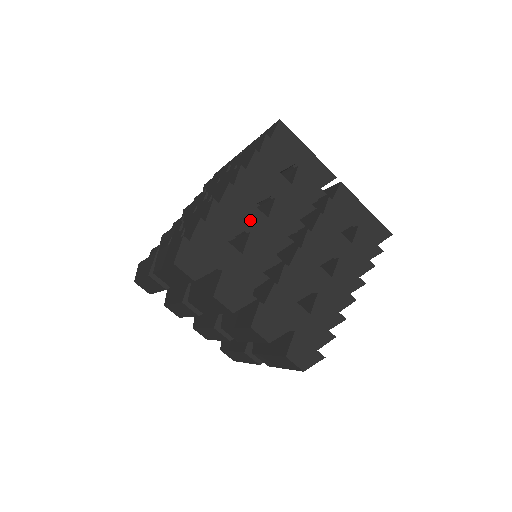
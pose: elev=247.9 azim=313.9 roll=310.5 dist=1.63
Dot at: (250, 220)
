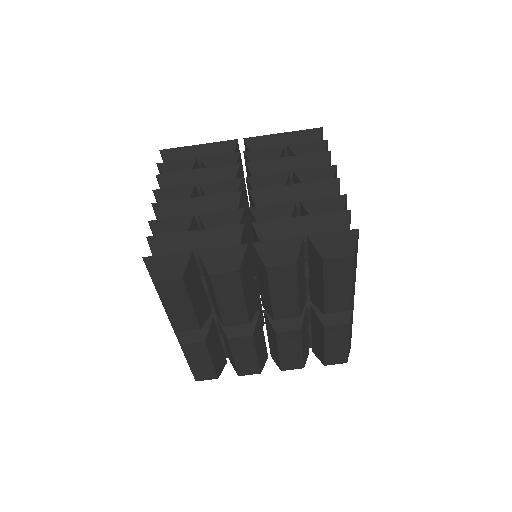
Dot at: (192, 211)
